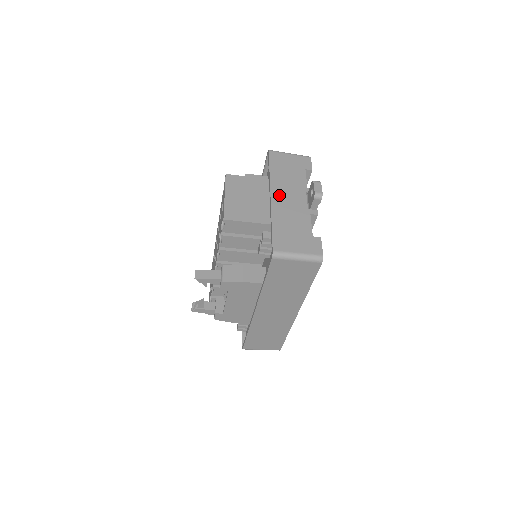
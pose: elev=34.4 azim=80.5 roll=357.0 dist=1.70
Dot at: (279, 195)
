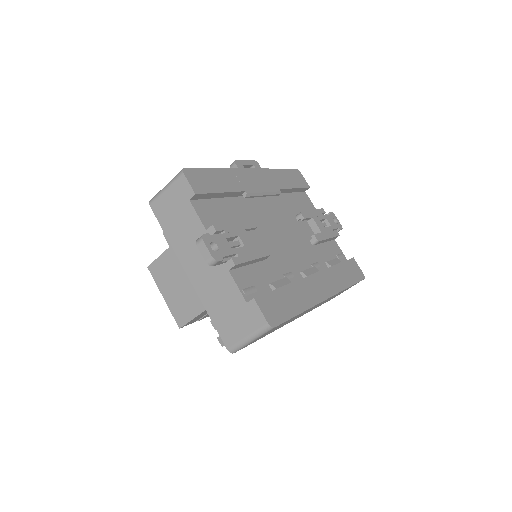
Dot at: (192, 267)
